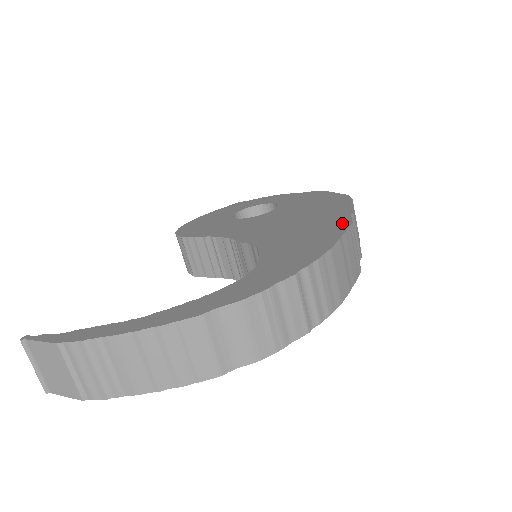
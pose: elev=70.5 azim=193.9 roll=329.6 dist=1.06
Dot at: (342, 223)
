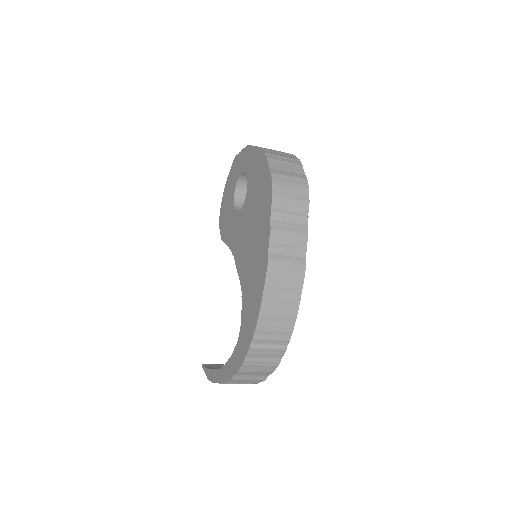
Dot at: (265, 262)
